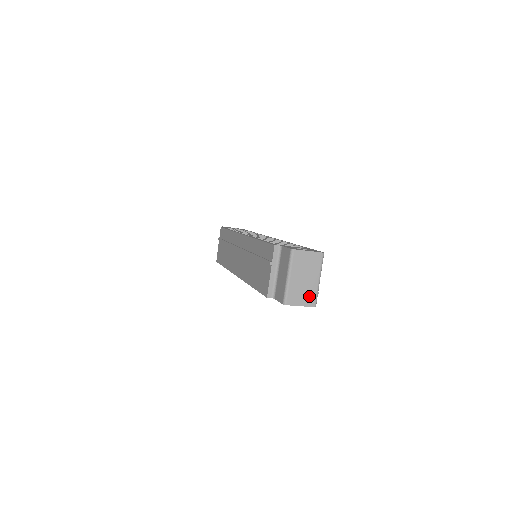
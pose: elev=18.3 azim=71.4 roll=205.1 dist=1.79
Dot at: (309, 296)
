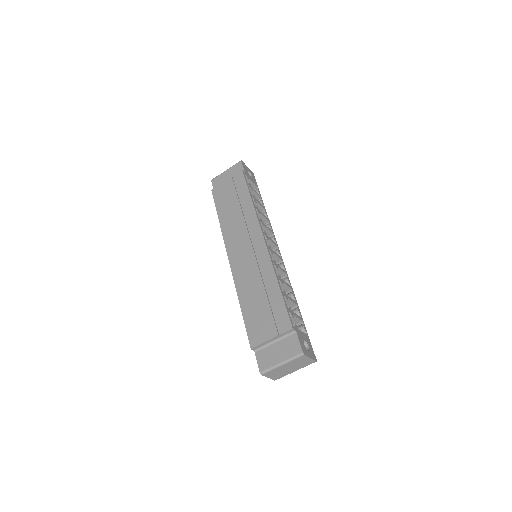
Dot at: (279, 375)
